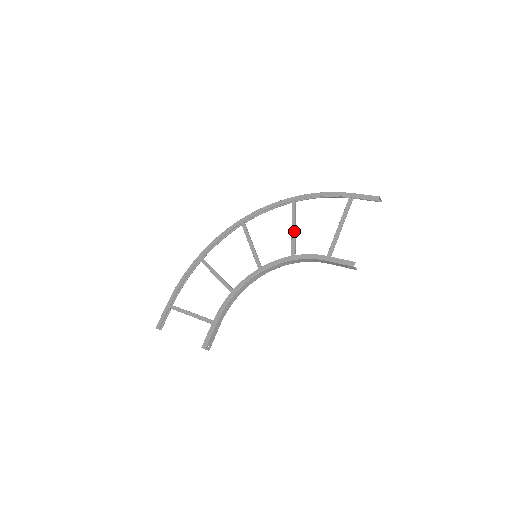
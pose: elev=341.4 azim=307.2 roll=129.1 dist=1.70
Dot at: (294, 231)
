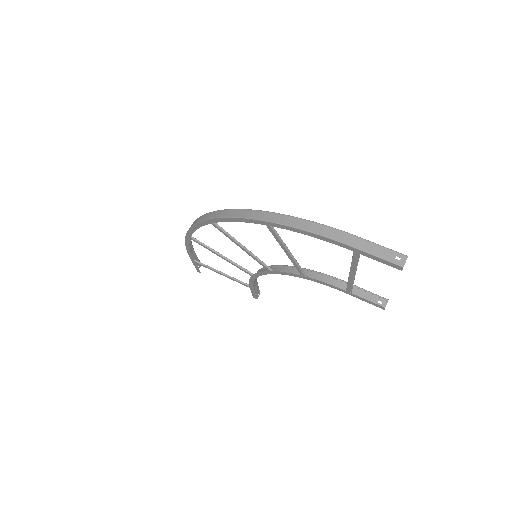
Dot at: (290, 257)
